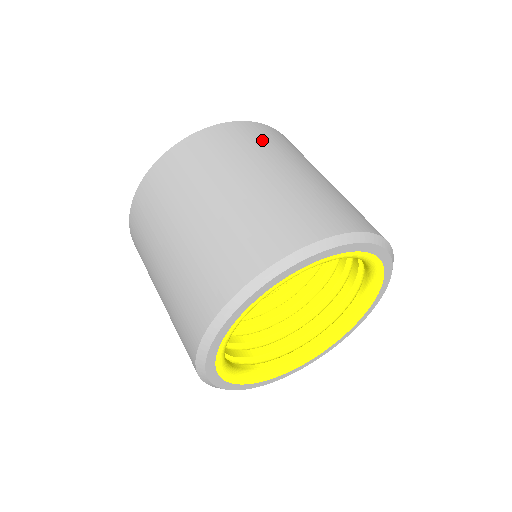
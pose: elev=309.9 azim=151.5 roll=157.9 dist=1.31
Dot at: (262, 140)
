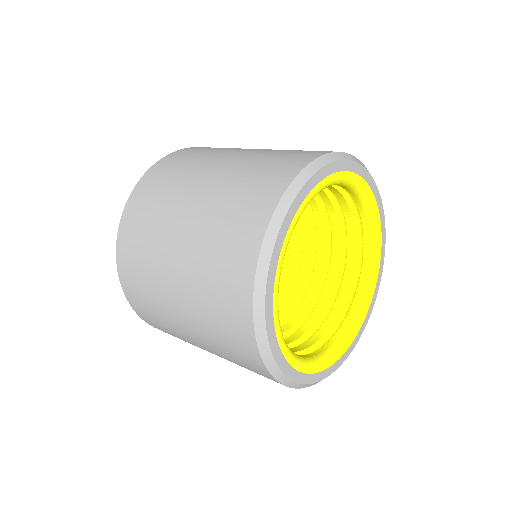
Dot at: (194, 155)
